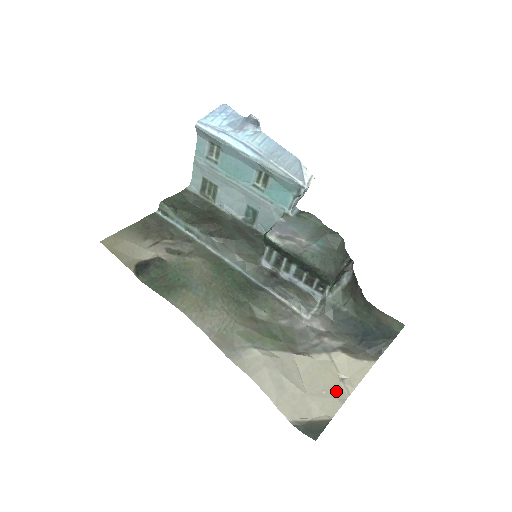
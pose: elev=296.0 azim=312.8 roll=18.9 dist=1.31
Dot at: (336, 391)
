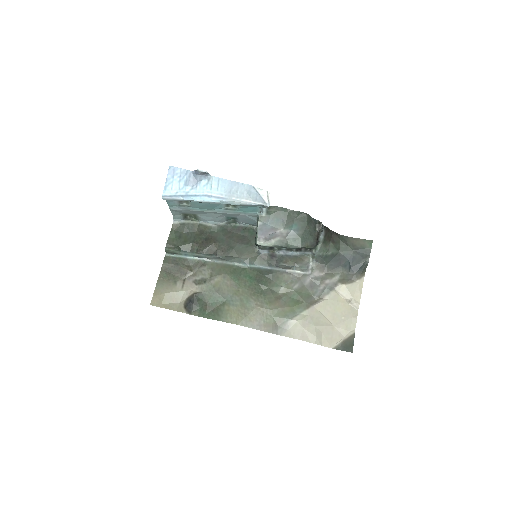
Dot at: (349, 312)
